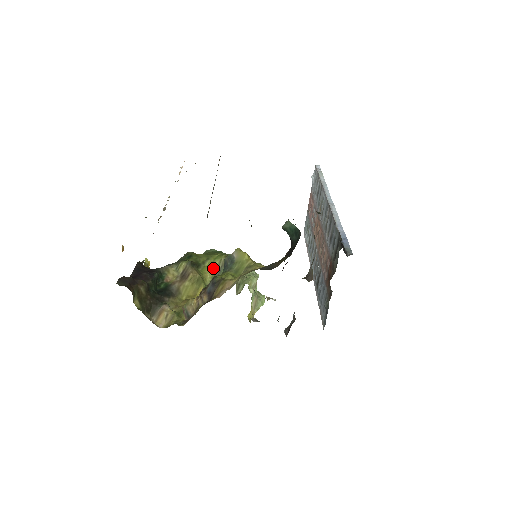
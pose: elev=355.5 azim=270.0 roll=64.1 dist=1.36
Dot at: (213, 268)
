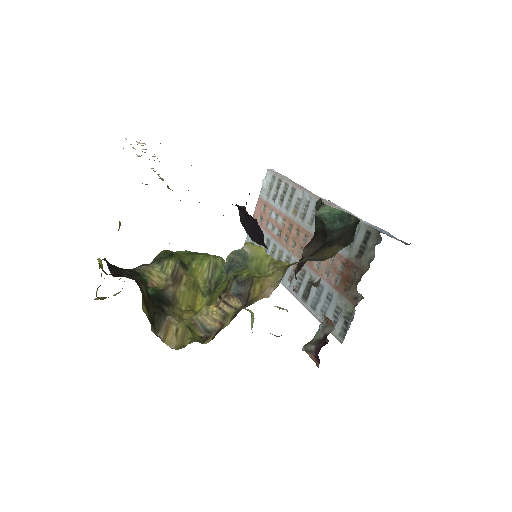
Dot at: (203, 271)
